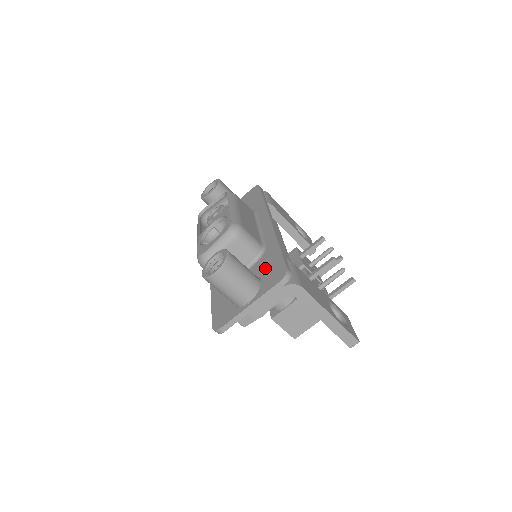
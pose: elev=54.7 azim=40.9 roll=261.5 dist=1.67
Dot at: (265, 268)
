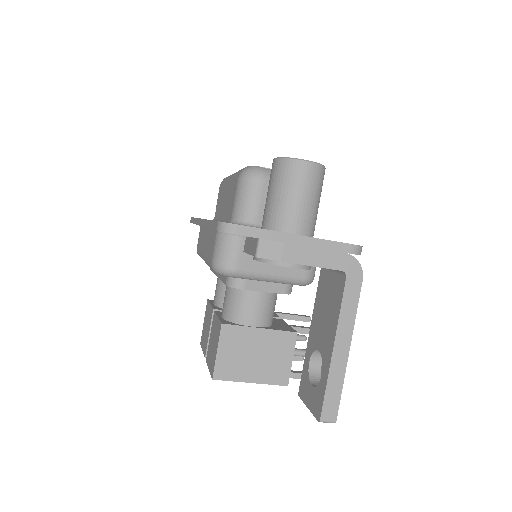
Dot at: occluded
